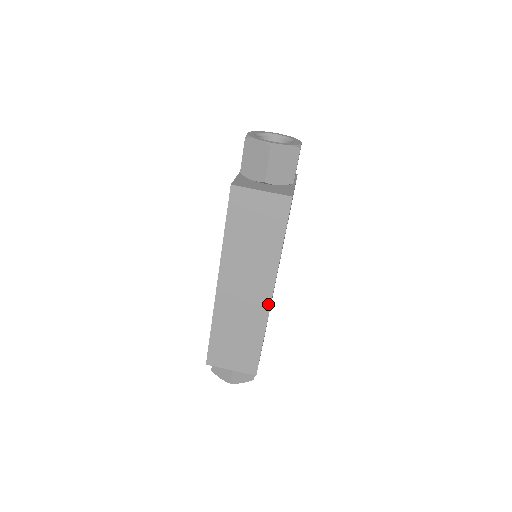
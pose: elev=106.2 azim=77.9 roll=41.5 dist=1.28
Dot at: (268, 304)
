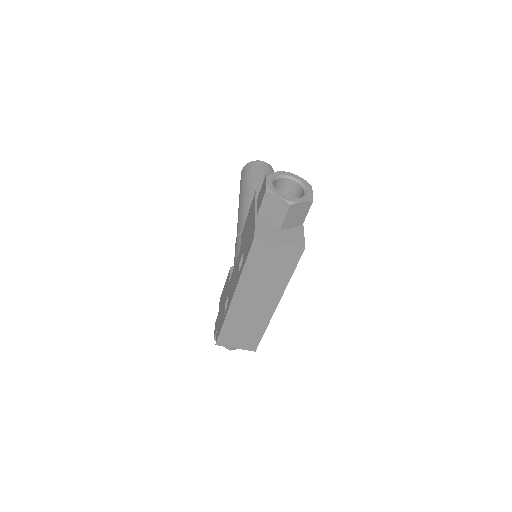
Dot at: (272, 311)
